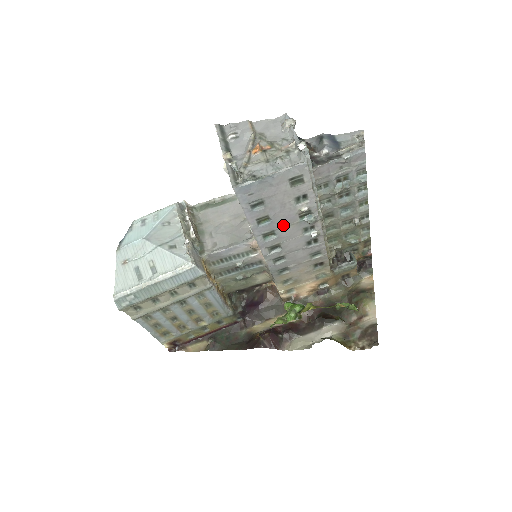
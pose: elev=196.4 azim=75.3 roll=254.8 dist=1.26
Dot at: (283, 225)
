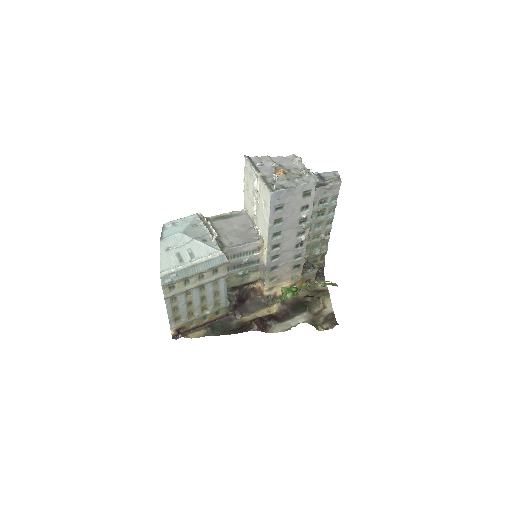
Dot at: (288, 228)
